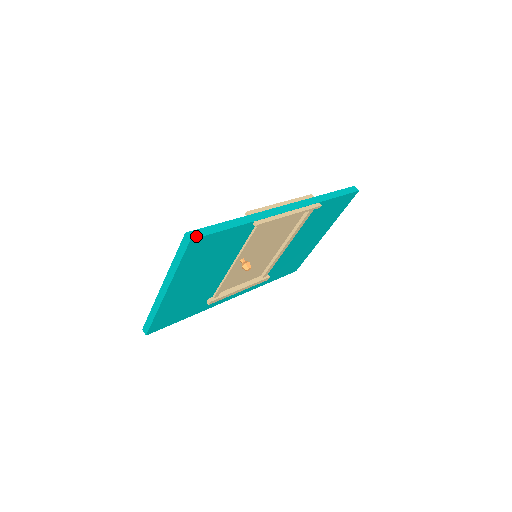
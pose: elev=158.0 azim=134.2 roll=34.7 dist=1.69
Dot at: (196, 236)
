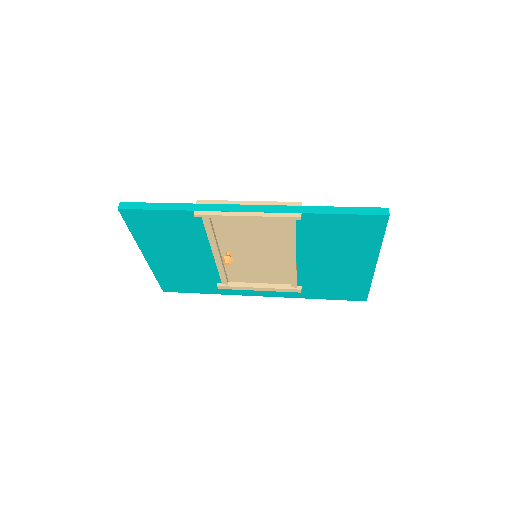
Dot at: (125, 207)
